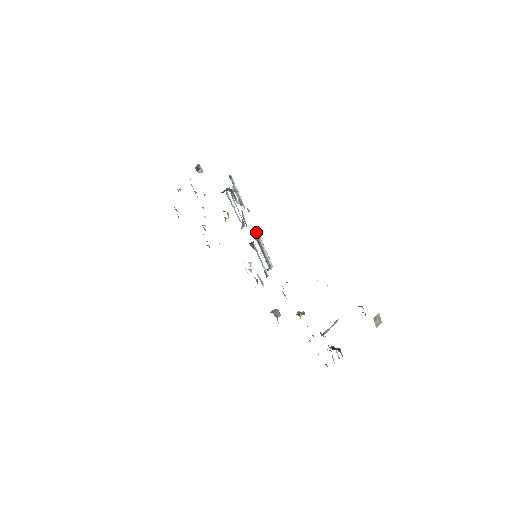
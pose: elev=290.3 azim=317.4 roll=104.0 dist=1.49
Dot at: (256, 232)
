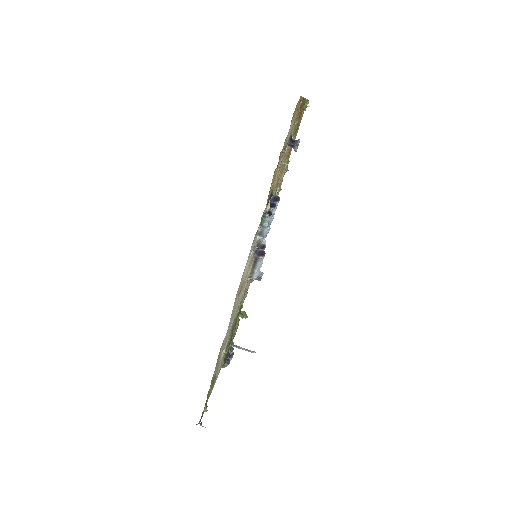
Dot at: (263, 253)
